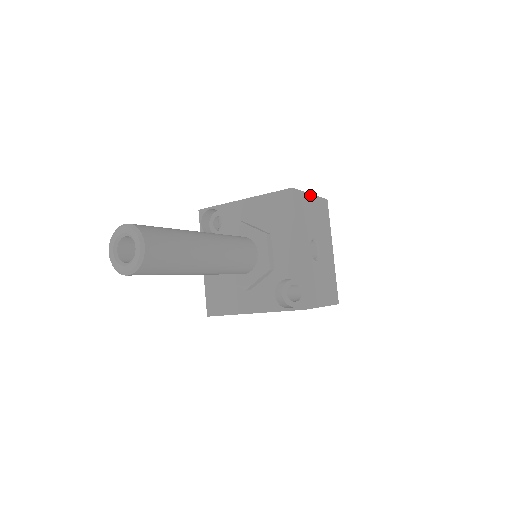
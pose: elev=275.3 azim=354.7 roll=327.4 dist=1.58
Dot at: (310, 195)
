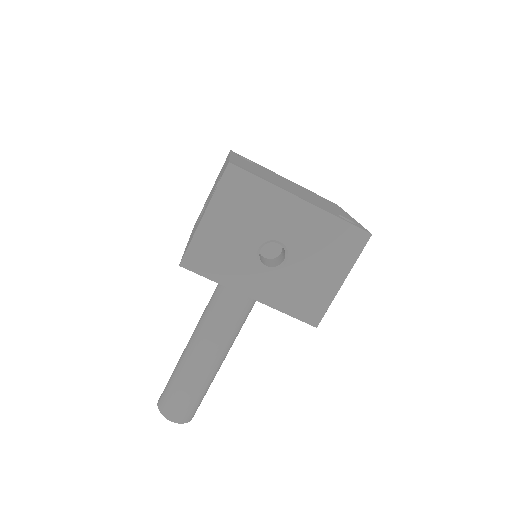
Dot at: (203, 219)
